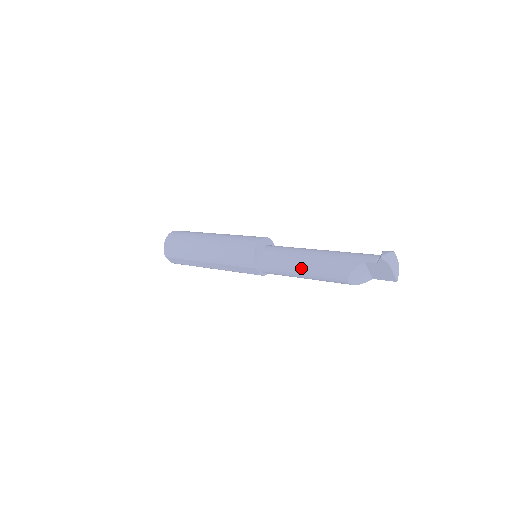
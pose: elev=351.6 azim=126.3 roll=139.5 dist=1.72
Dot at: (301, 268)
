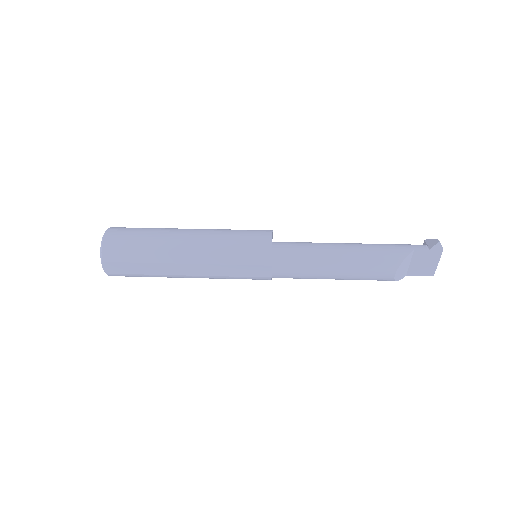
Dot at: (336, 262)
